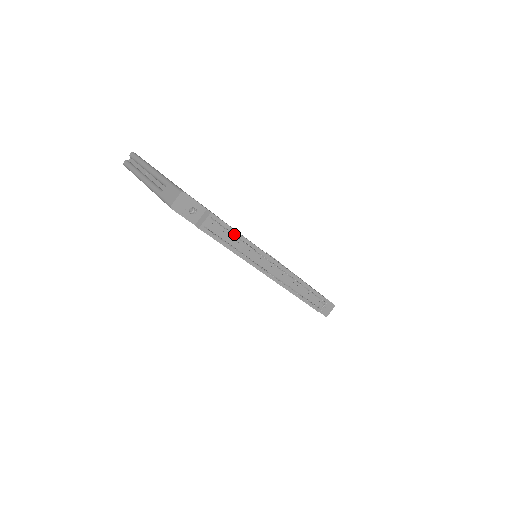
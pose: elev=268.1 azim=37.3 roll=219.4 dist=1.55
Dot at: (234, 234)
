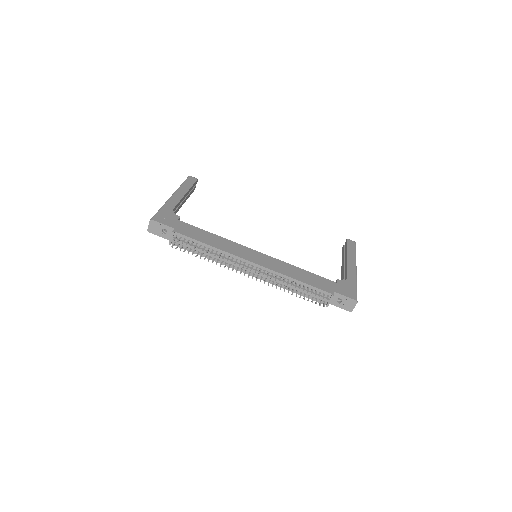
Dot at: (202, 245)
